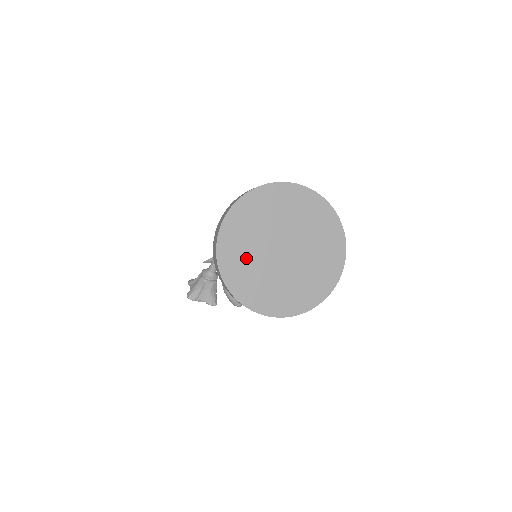
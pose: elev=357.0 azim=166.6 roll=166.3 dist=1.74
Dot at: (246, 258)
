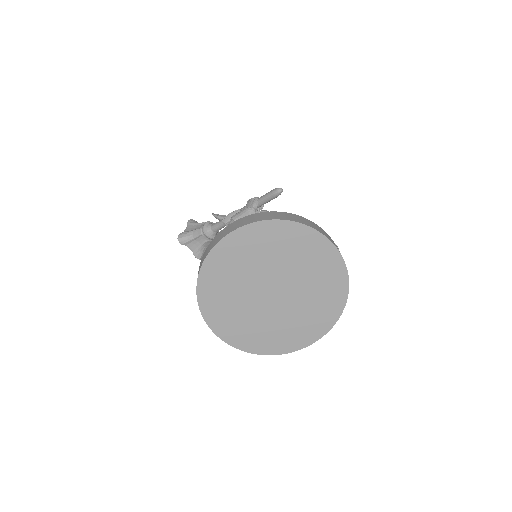
Dot at: (232, 279)
